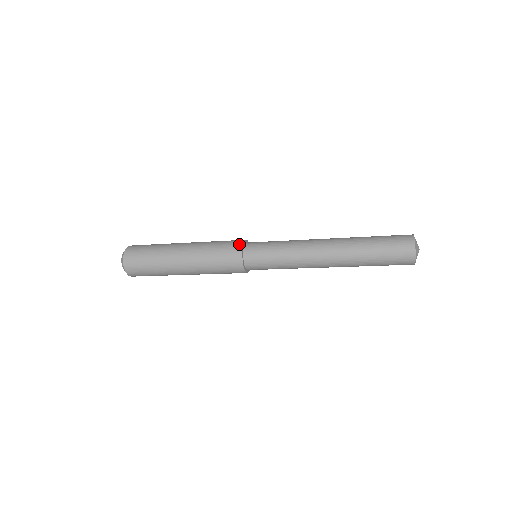
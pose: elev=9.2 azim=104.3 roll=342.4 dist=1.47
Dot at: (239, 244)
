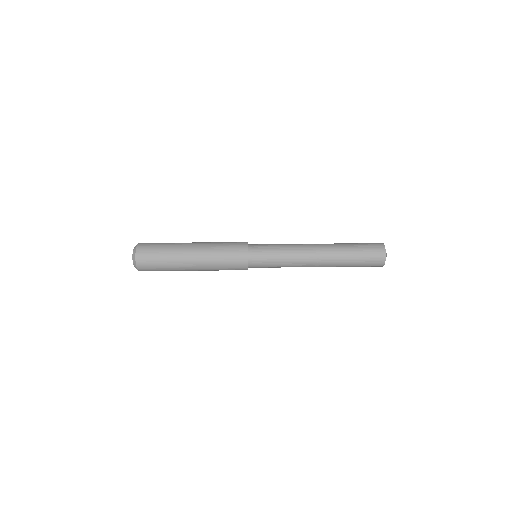
Dot at: (244, 245)
